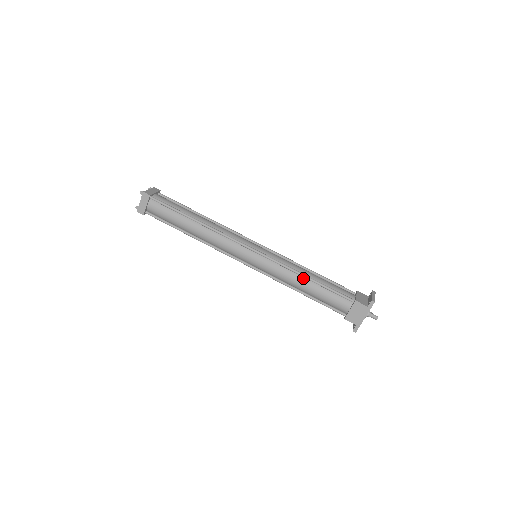
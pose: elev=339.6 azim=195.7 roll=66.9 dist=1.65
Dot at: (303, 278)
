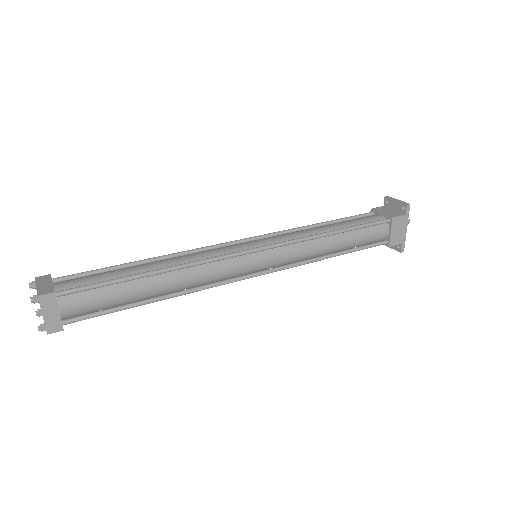
Dot at: (329, 237)
